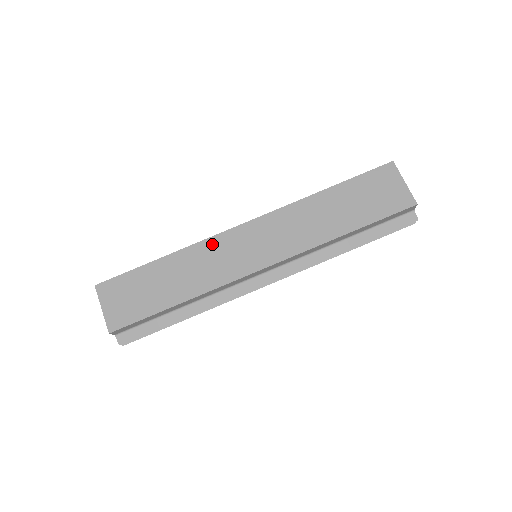
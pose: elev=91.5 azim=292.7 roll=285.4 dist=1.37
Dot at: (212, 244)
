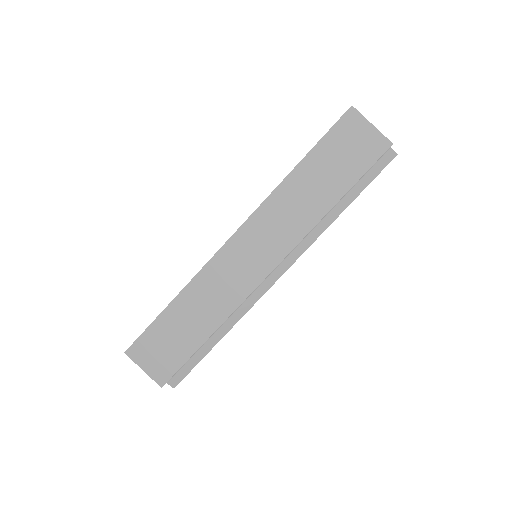
Dot at: (212, 269)
